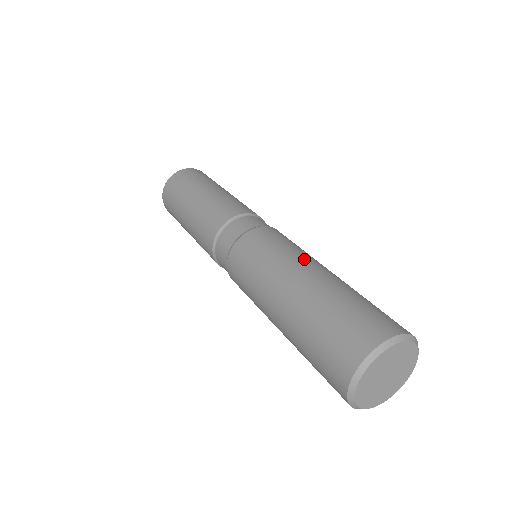
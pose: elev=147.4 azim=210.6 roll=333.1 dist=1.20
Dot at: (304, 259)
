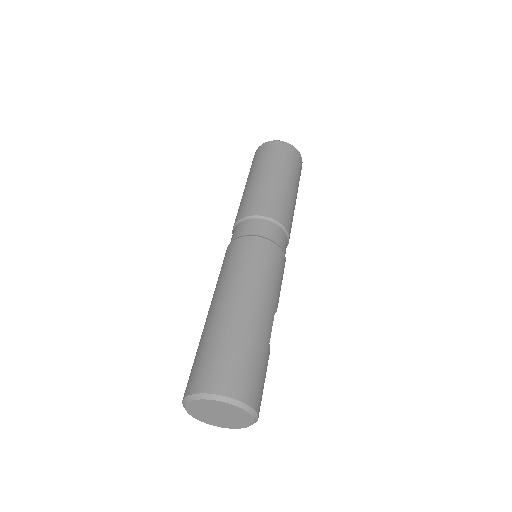
Dot at: (226, 288)
